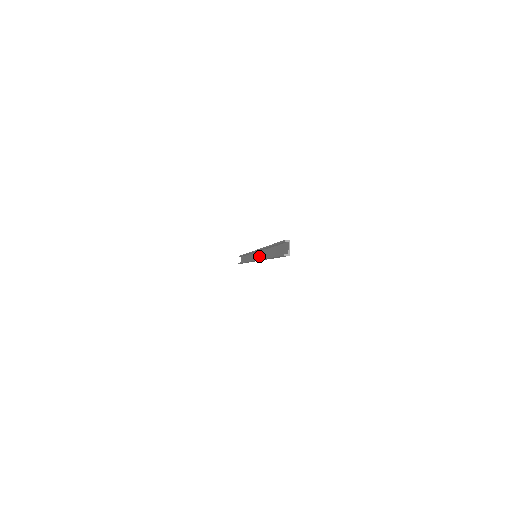
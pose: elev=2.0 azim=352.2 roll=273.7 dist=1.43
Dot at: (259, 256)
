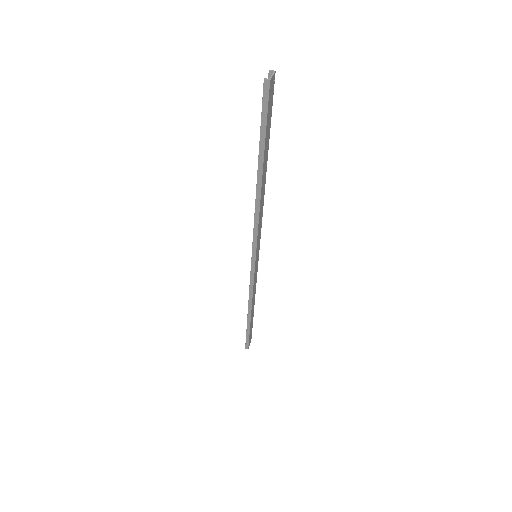
Dot at: (257, 238)
